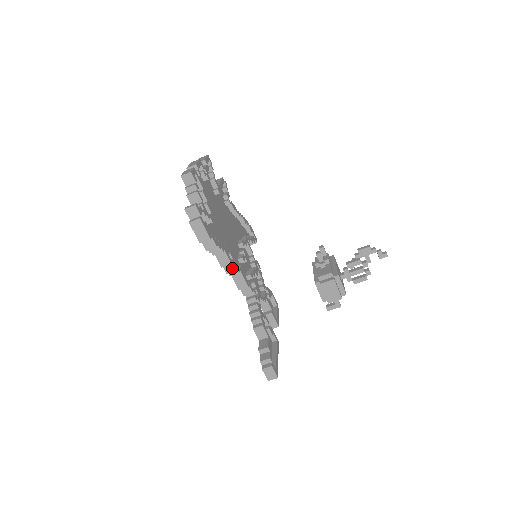
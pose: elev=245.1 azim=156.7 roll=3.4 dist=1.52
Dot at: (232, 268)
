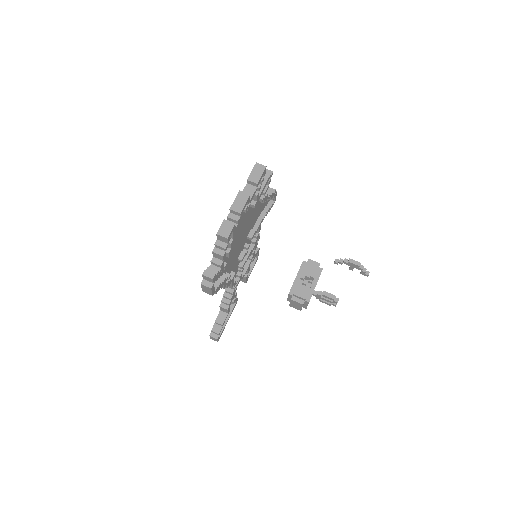
Dot at: occluded
